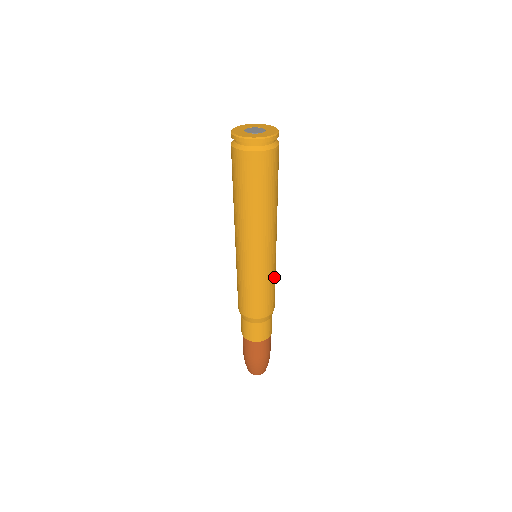
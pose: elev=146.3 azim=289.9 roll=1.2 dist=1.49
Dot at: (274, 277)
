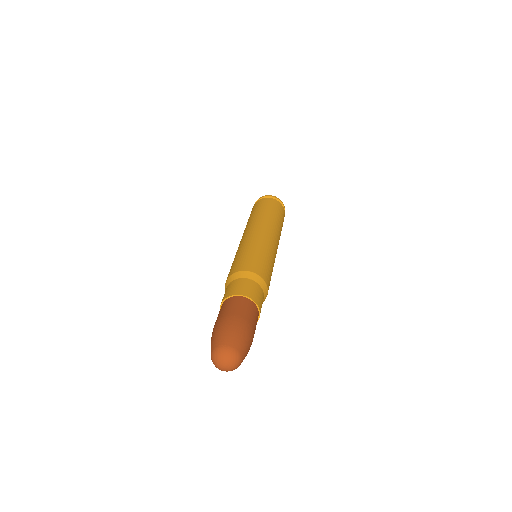
Dot at: (267, 254)
